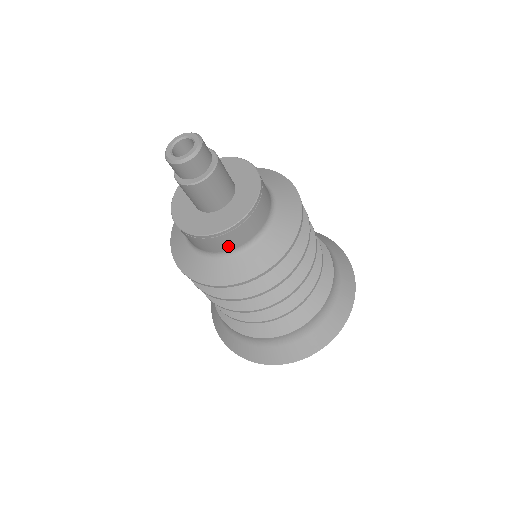
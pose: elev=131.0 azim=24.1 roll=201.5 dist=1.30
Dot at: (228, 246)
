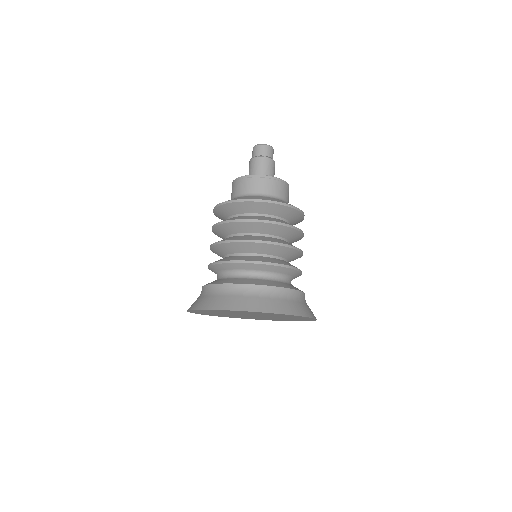
Dot at: (285, 195)
